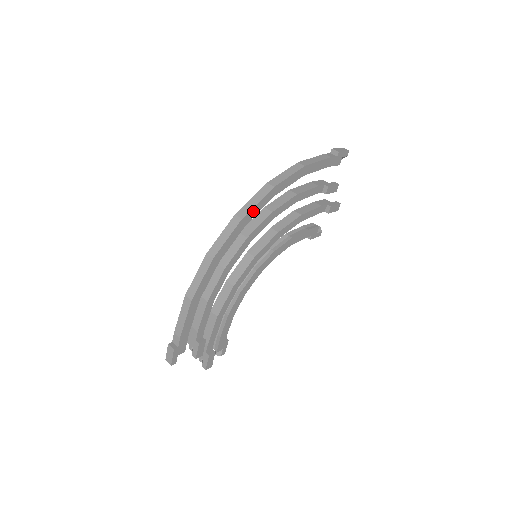
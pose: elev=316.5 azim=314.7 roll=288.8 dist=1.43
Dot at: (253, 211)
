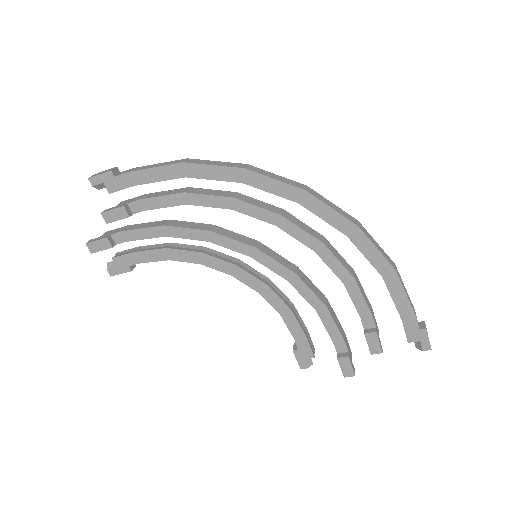
Dot at: (319, 206)
